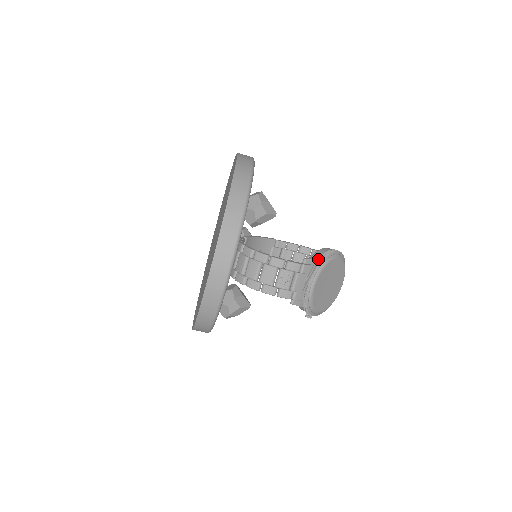
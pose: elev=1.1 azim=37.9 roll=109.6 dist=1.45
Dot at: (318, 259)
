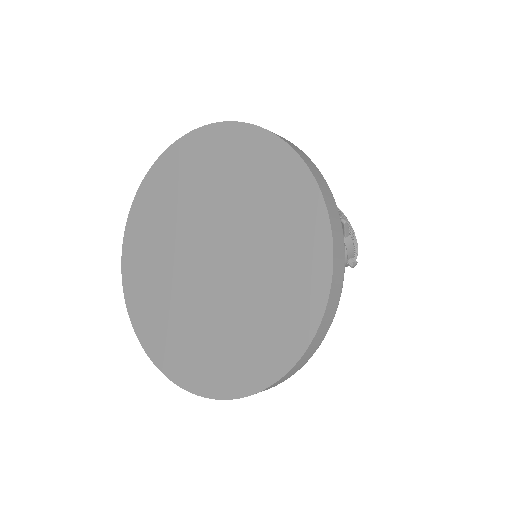
Dot at: occluded
